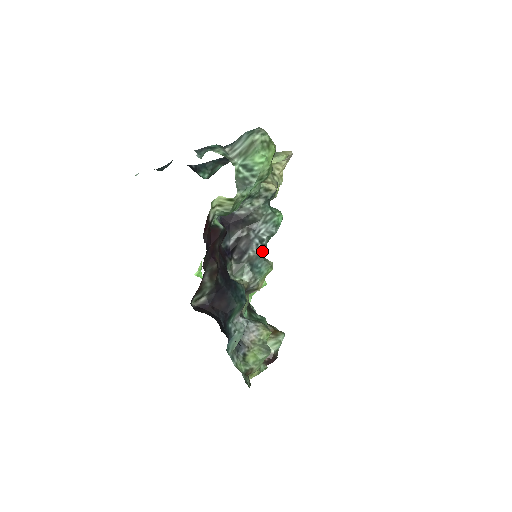
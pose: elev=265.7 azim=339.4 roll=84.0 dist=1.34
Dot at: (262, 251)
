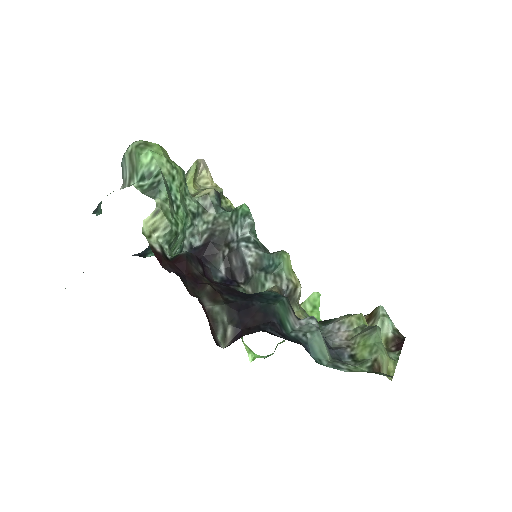
Dot at: (259, 249)
